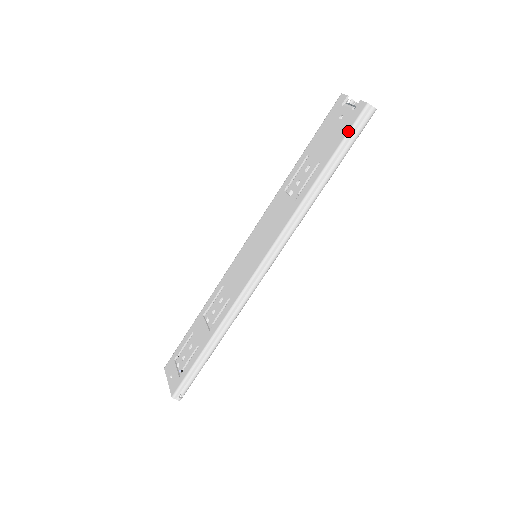
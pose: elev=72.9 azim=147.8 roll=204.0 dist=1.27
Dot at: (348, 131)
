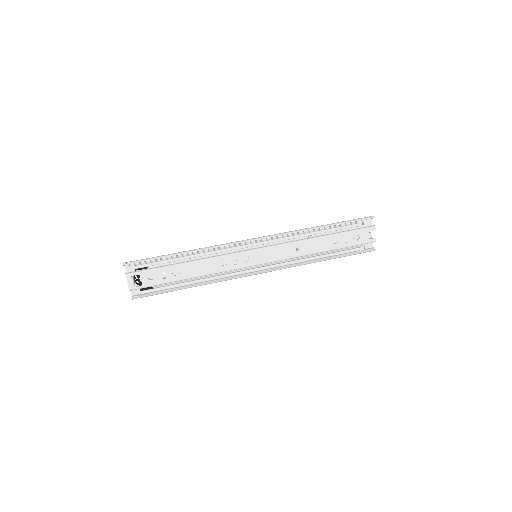
Dot at: occluded
